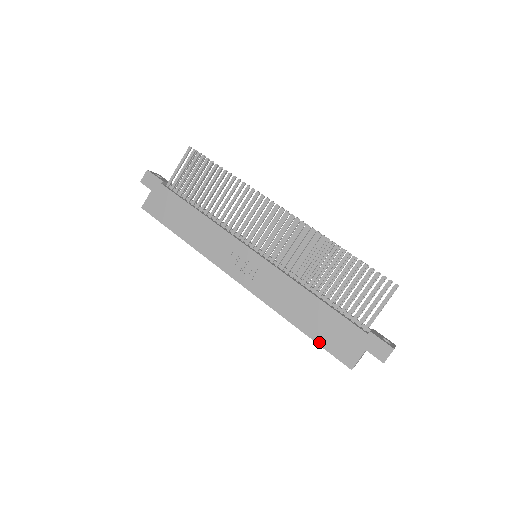
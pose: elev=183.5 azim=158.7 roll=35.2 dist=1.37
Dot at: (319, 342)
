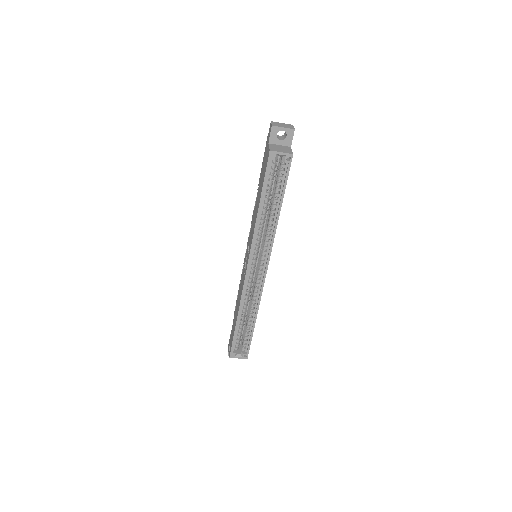
Dot at: (262, 185)
